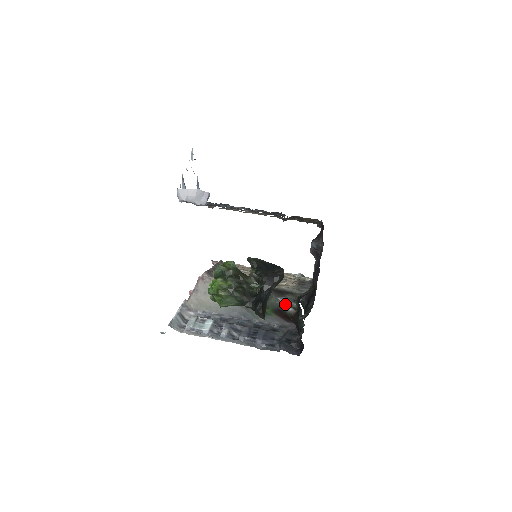
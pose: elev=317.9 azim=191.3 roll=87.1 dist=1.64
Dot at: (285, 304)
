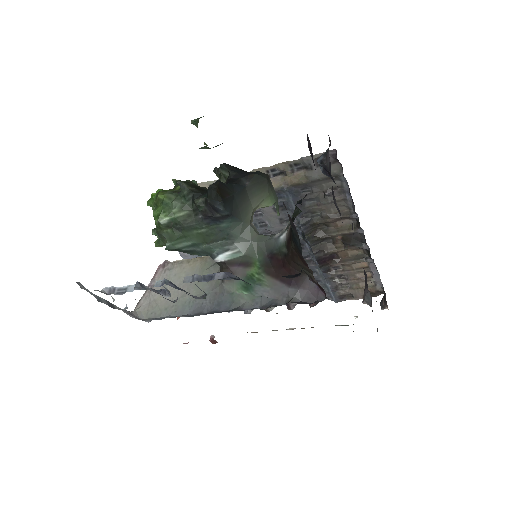
Dot at: (278, 236)
